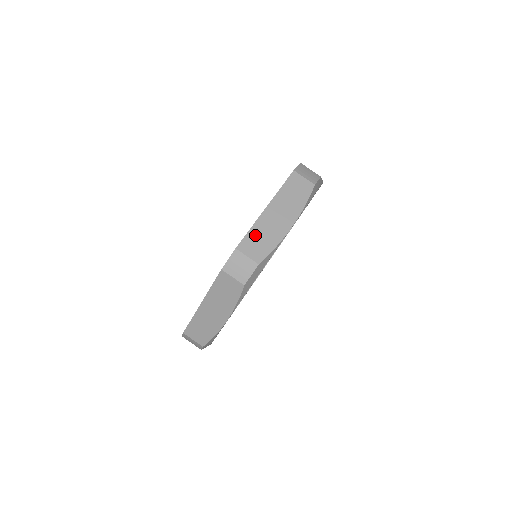
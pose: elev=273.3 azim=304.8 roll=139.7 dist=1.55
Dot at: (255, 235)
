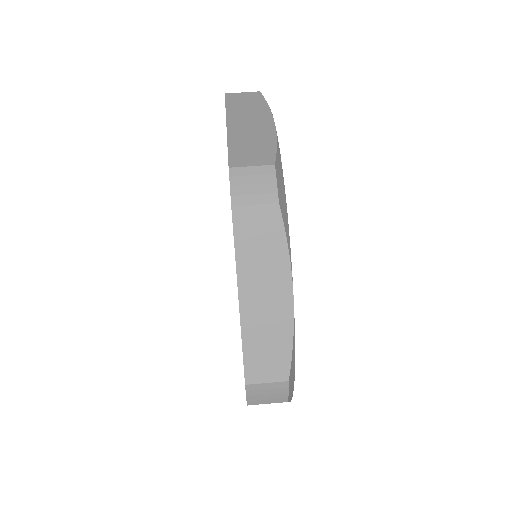
Dot at: (240, 148)
